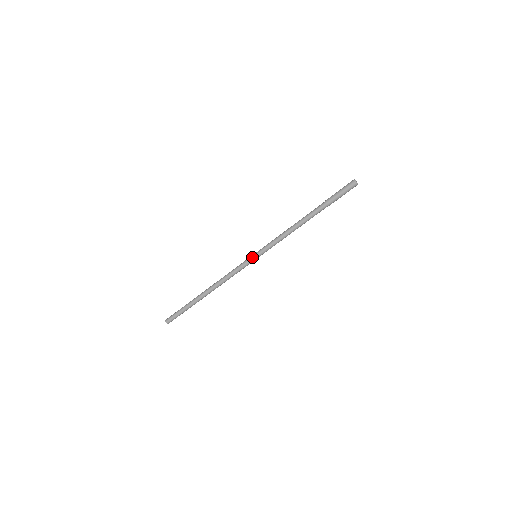
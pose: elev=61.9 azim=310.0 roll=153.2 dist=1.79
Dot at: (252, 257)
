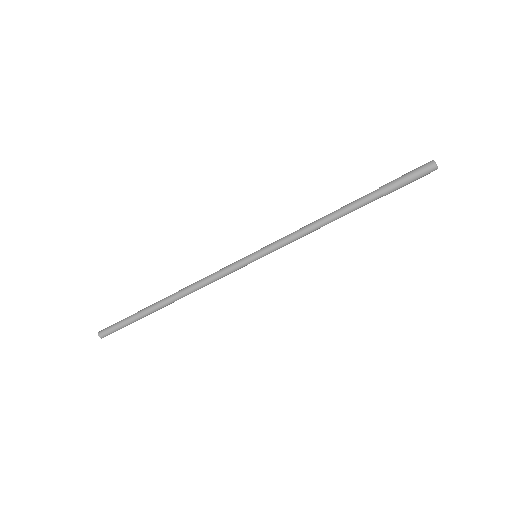
Dot at: (250, 257)
